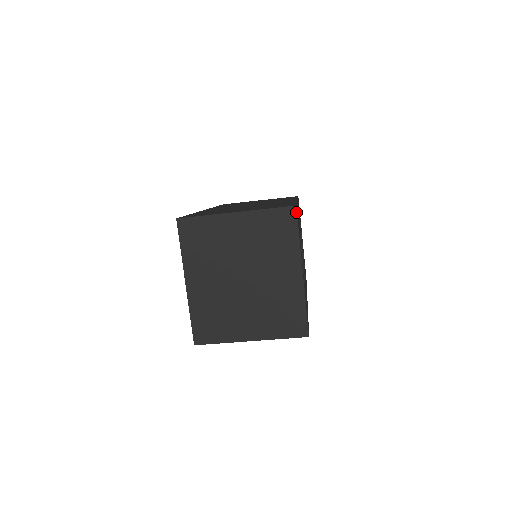
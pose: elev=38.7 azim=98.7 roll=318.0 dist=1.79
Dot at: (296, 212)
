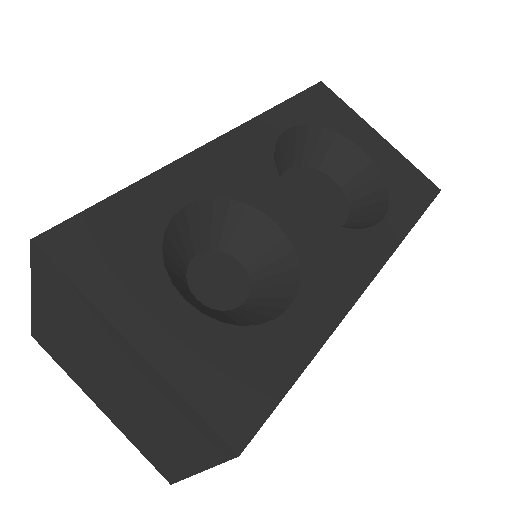
Dot at: (40, 250)
